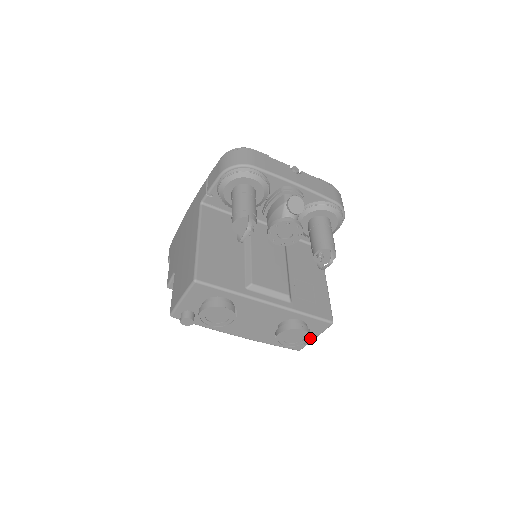
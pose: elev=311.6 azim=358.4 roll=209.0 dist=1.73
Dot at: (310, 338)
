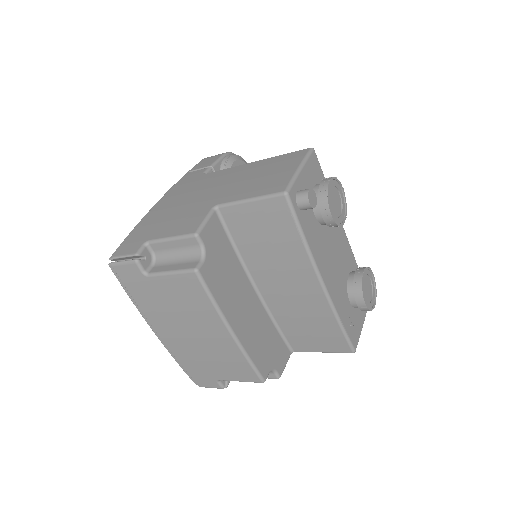
Dot at: (376, 295)
